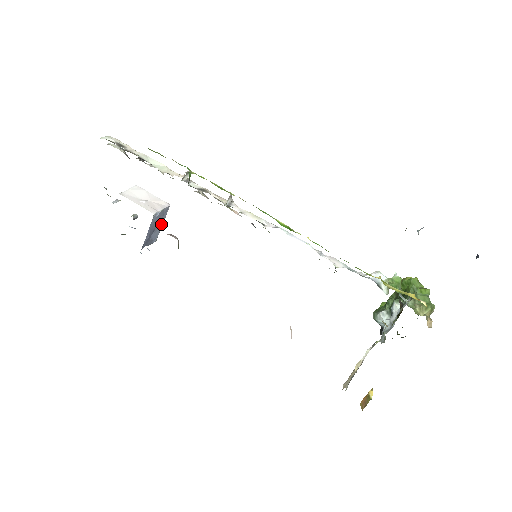
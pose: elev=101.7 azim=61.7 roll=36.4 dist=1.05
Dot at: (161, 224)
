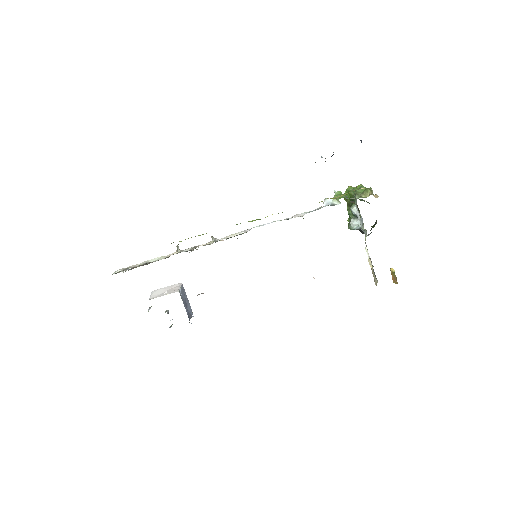
Dot at: (187, 299)
